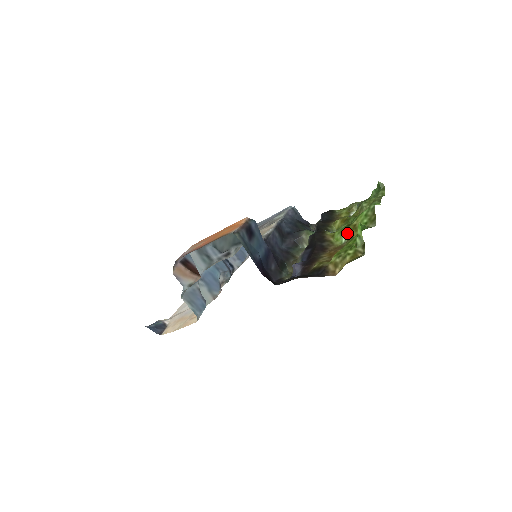
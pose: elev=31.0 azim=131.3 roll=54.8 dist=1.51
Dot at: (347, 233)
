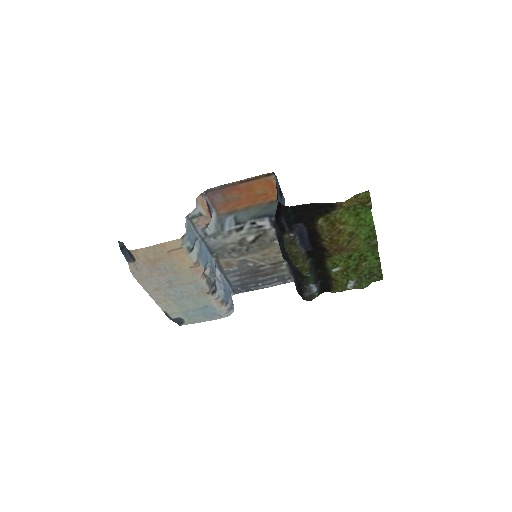
Dot at: (348, 252)
